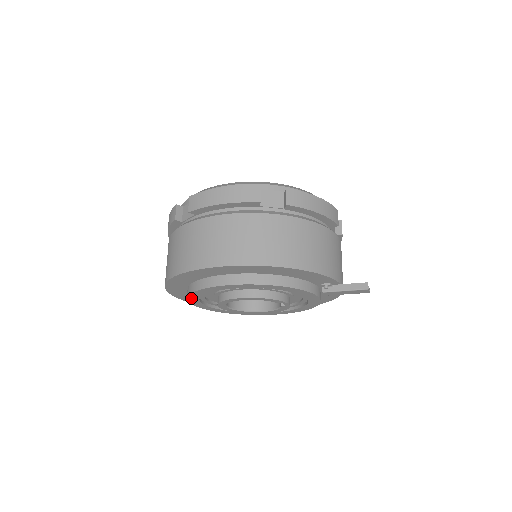
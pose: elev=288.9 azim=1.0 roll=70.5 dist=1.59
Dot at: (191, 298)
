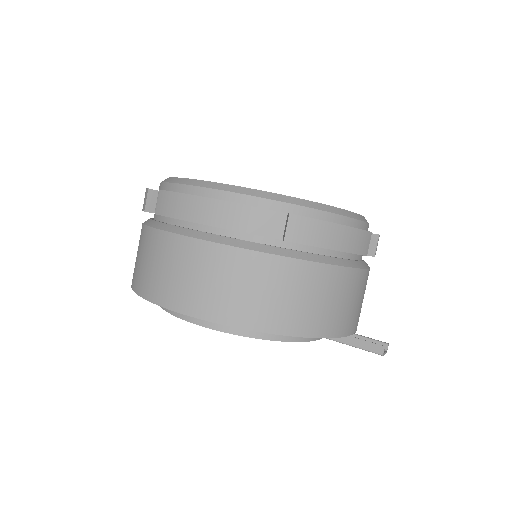
Dot at: occluded
